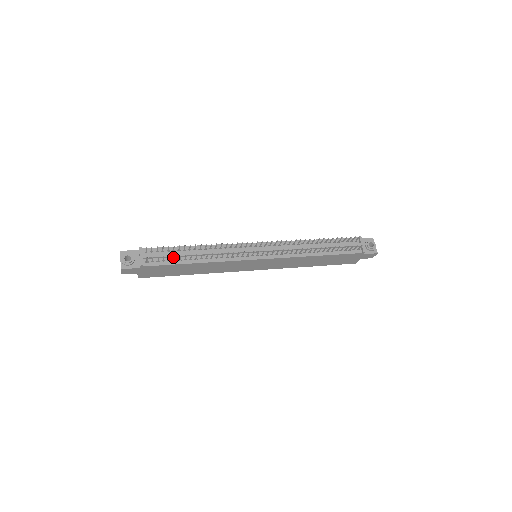
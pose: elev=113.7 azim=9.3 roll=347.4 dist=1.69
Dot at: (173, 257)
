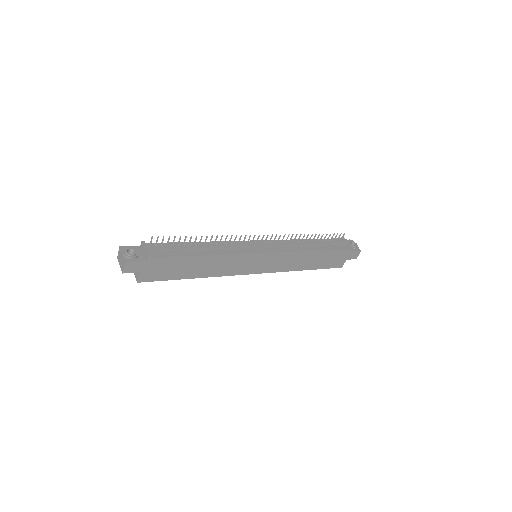
Dot at: (179, 251)
